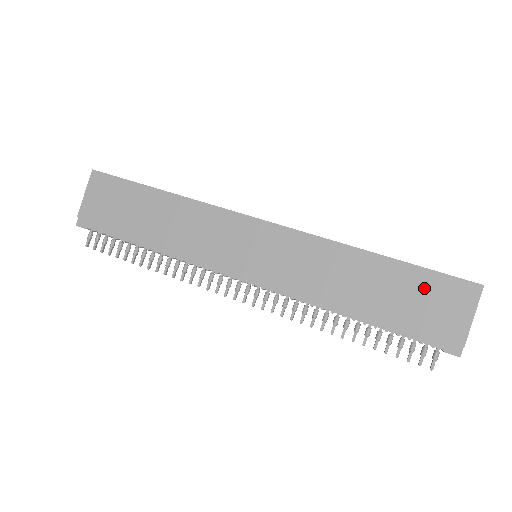
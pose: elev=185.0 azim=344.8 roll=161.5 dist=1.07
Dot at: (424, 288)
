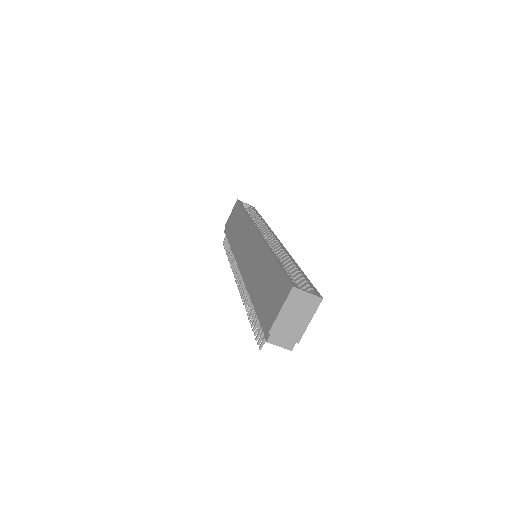
Dot at: (275, 284)
